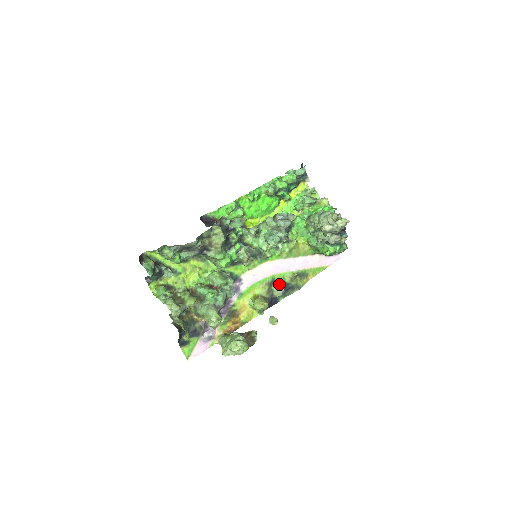
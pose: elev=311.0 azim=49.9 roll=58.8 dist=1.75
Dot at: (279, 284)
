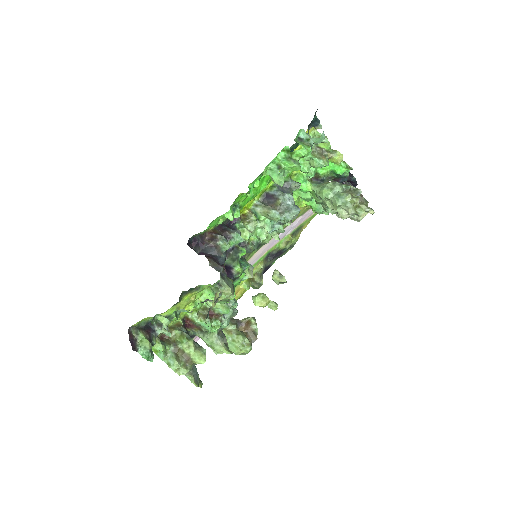
Dot at: (281, 275)
